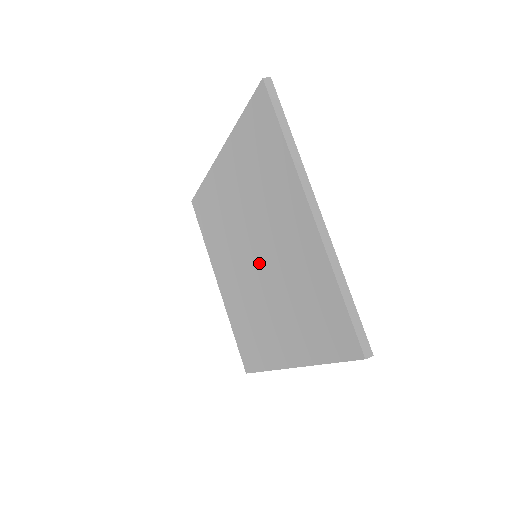
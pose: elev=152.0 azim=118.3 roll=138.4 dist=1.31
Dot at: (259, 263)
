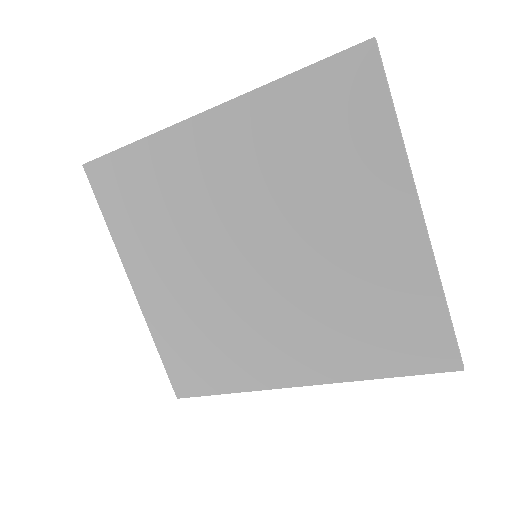
Dot at: (270, 266)
